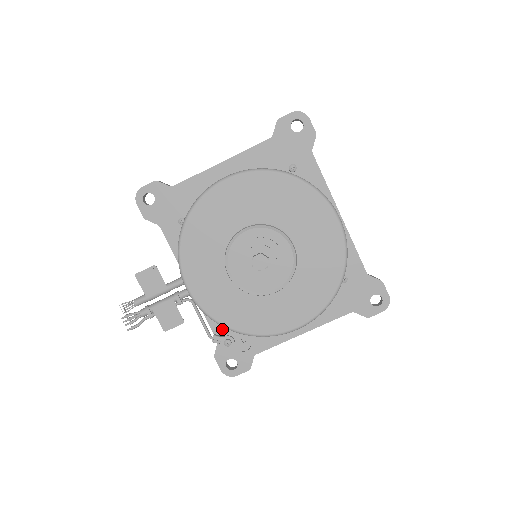
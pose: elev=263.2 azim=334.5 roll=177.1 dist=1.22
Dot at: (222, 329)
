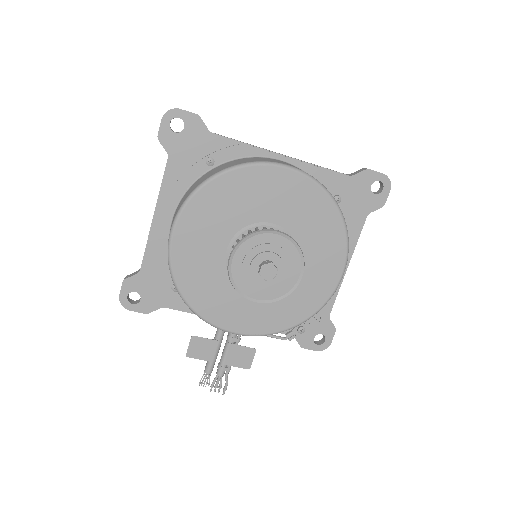
Dot at: occluded
